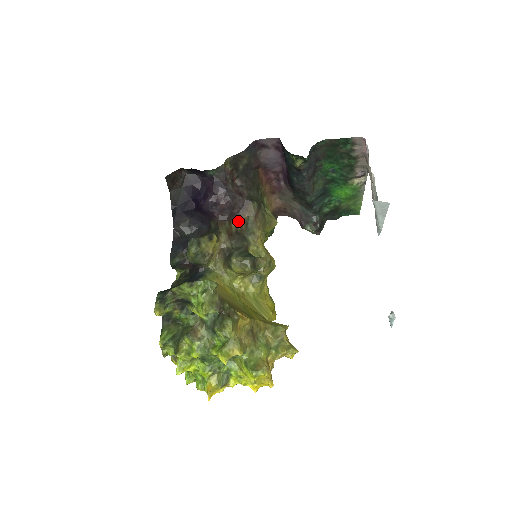
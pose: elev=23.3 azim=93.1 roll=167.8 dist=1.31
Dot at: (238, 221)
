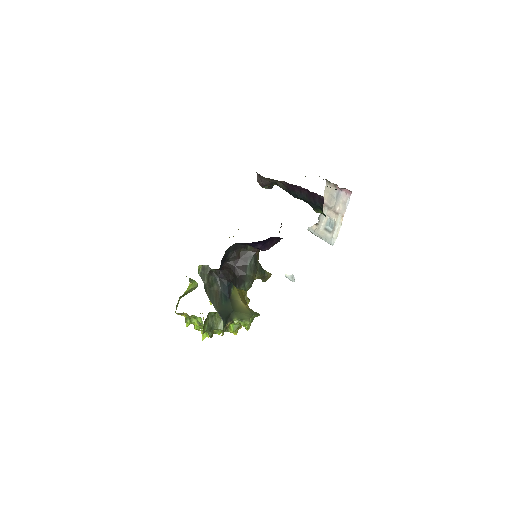
Dot at: occluded
